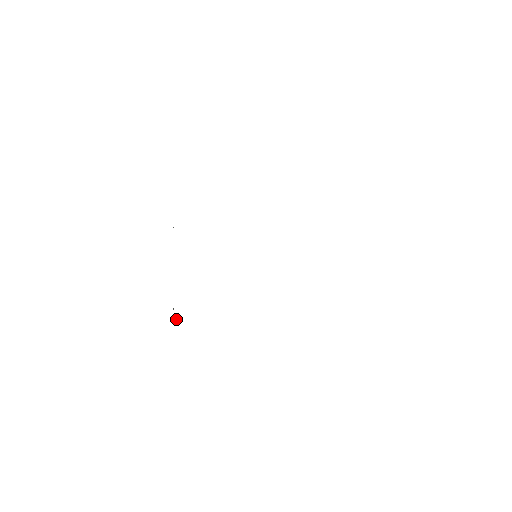
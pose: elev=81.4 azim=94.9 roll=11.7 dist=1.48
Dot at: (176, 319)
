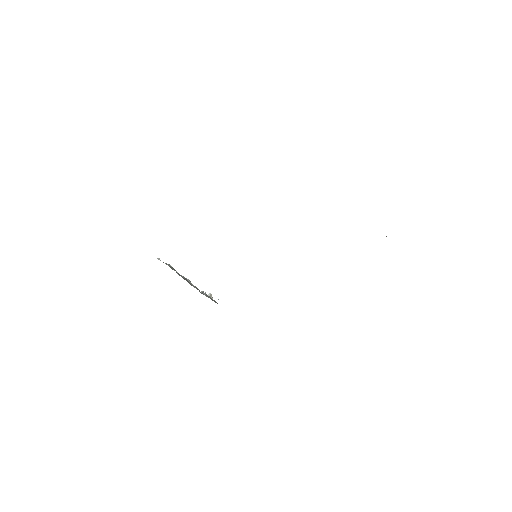
Dot at: (212, 297)
